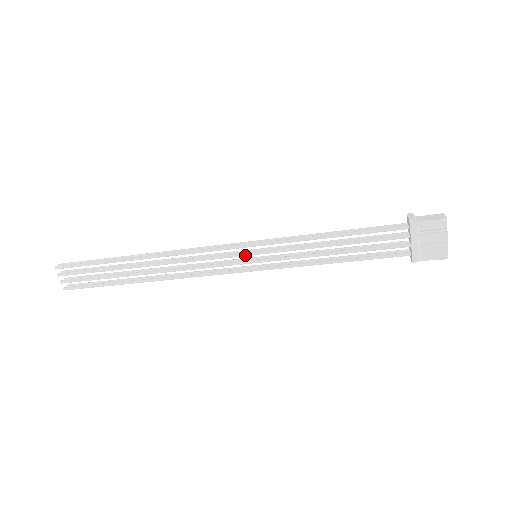
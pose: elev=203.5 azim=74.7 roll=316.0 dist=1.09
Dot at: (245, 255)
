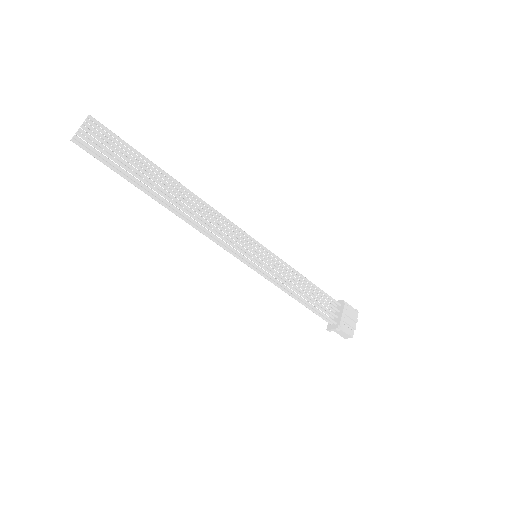
Dot at: (254, 248)
